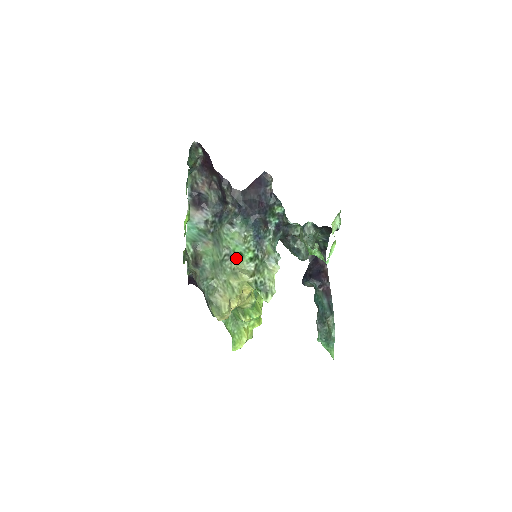
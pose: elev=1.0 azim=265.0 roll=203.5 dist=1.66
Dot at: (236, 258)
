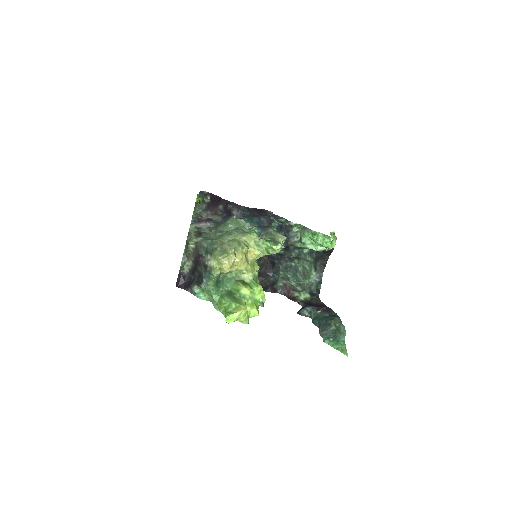
Dot at: (242, 230)
